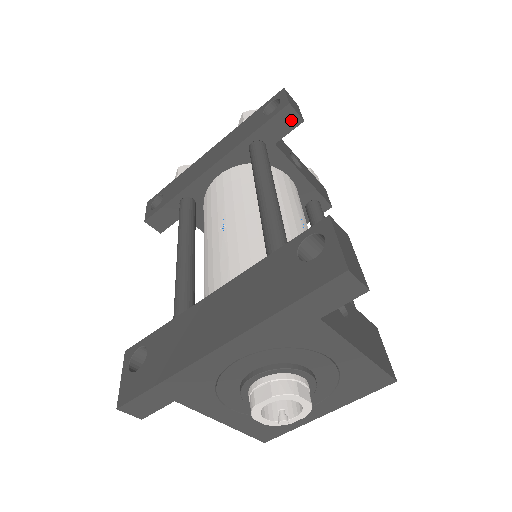
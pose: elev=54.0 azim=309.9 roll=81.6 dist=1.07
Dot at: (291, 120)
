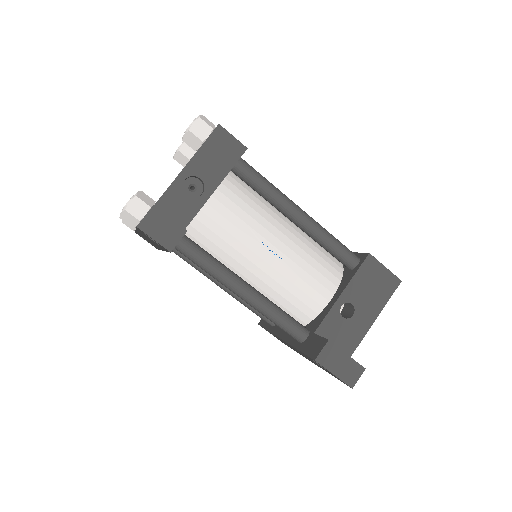
Dot at: occluded
